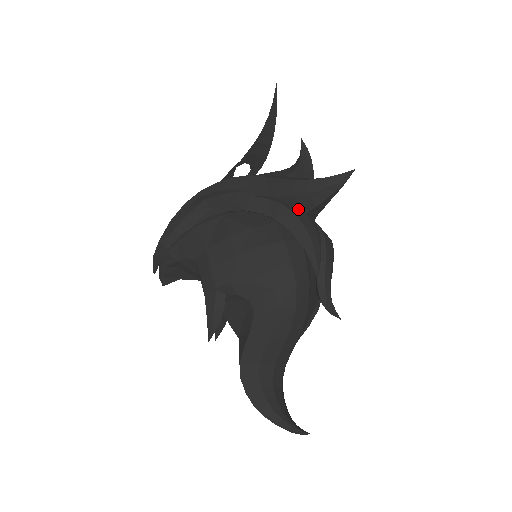
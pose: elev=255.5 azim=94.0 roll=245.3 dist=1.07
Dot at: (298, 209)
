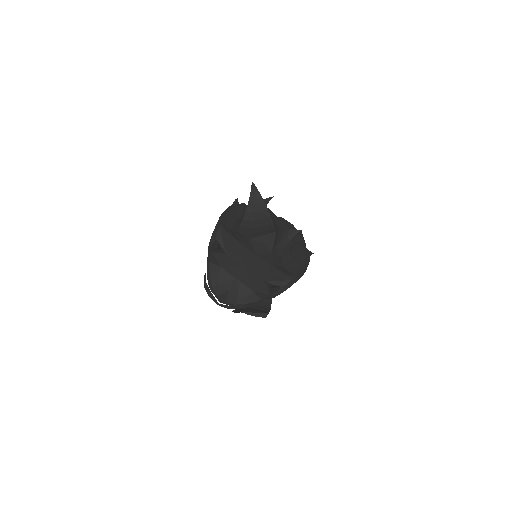
Dot at: occluded
